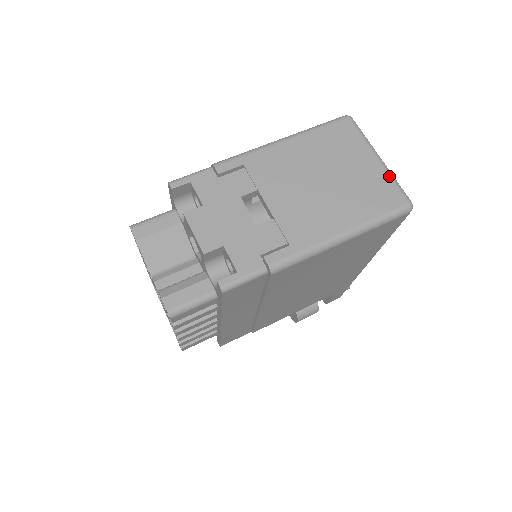
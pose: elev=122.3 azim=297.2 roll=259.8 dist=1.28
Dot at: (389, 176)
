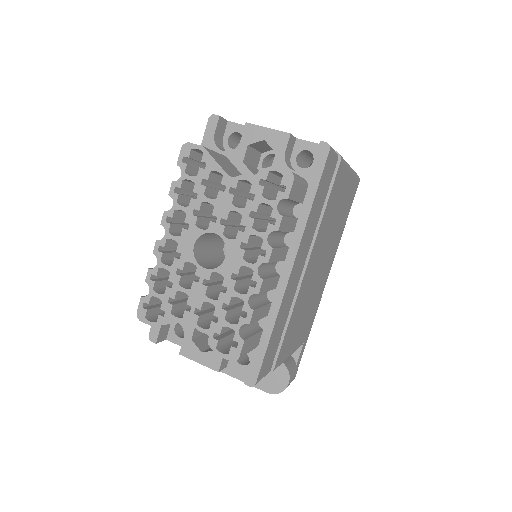
Dot at: occluded
